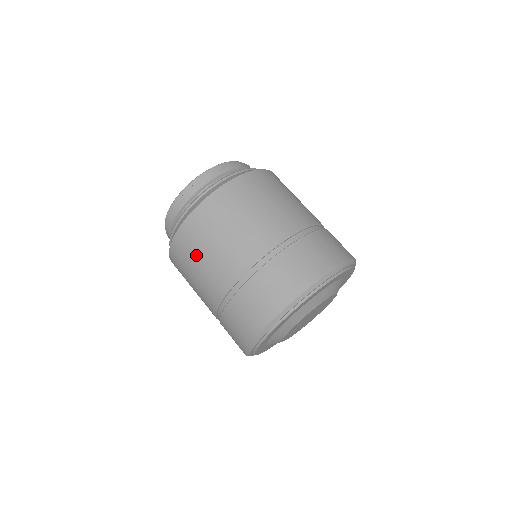
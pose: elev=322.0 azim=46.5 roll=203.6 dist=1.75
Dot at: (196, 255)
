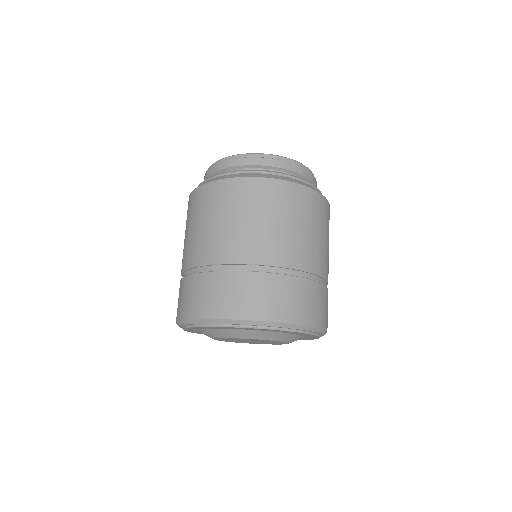
Dot at: (187, 224)
